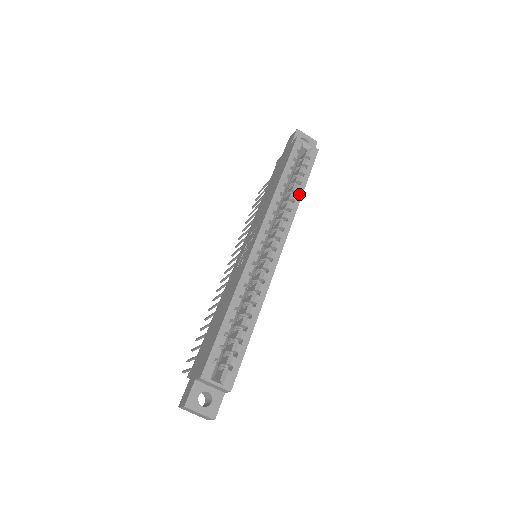
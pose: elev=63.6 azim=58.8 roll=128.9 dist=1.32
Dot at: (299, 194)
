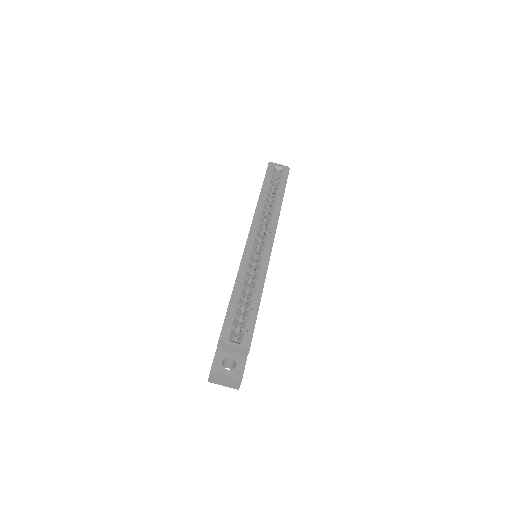
Dot at: (280, 199)
